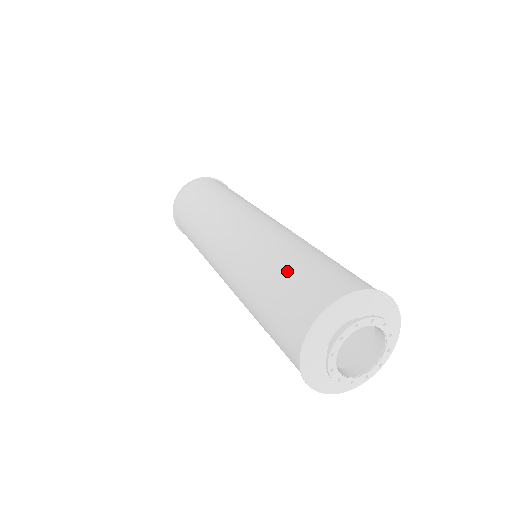
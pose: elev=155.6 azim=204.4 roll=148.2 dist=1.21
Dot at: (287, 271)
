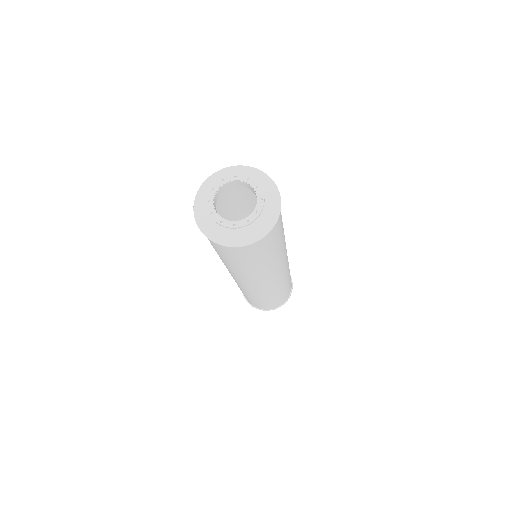
Dot at: occluded
